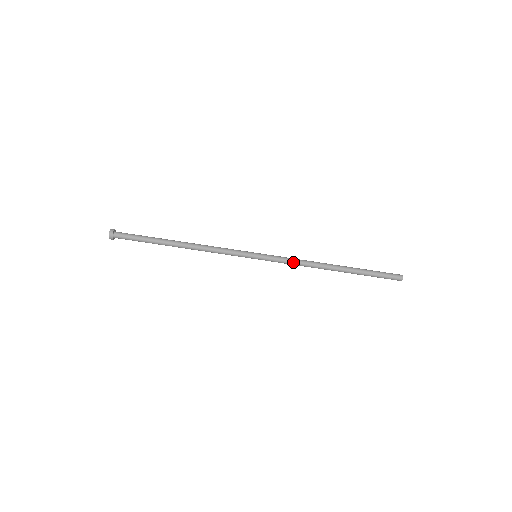
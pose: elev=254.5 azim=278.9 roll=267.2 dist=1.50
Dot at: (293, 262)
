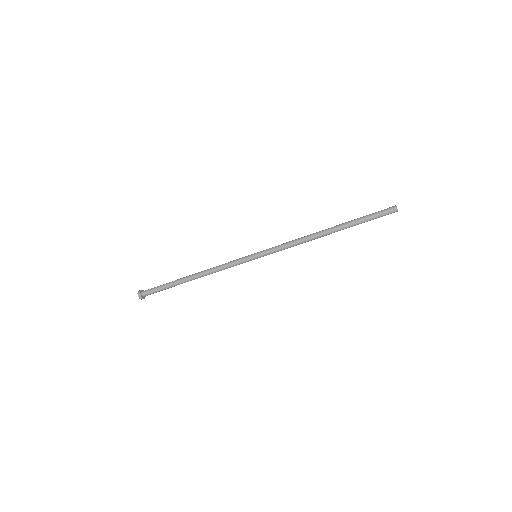
Dot at: (288, 246)
